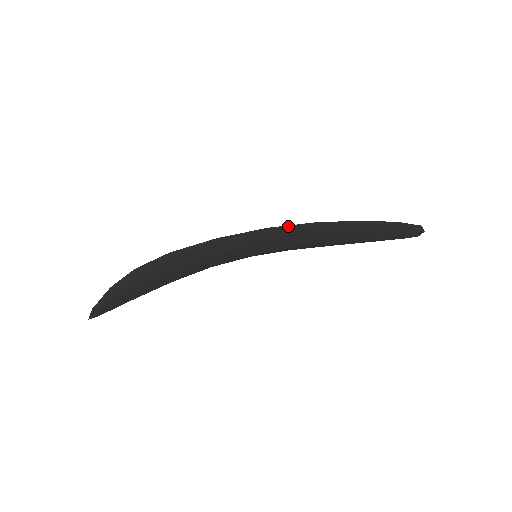
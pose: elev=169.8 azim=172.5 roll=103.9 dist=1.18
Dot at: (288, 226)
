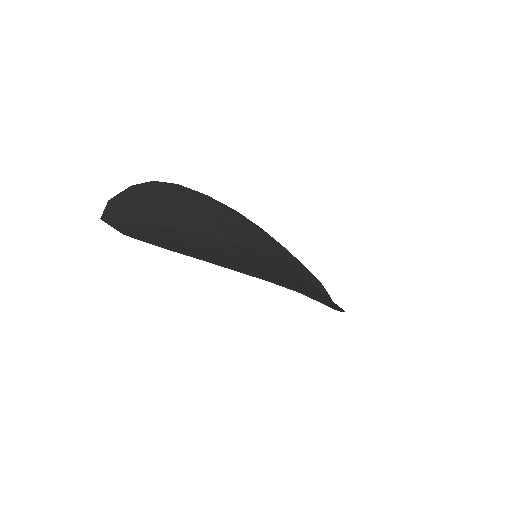
Dot at: (308, 296)
